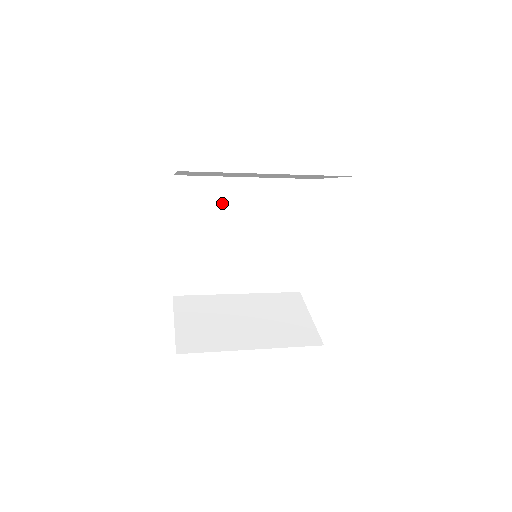
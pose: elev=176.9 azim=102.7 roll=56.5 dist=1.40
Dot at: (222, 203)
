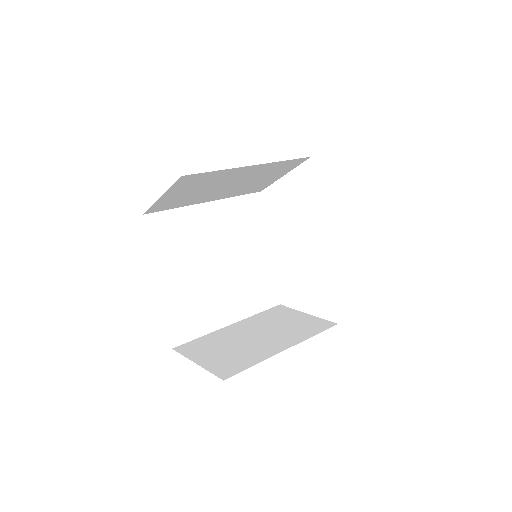
Dot at: (193, 233)
